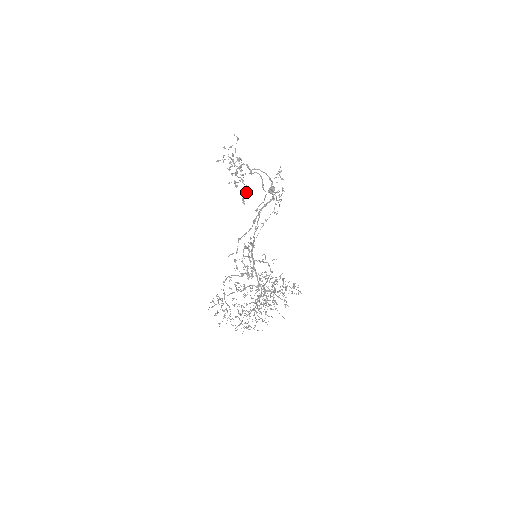
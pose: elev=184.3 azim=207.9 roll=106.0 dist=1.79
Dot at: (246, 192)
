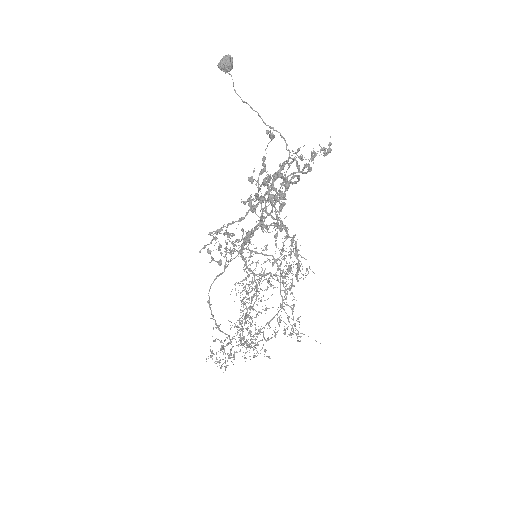
Dot at: occluded
